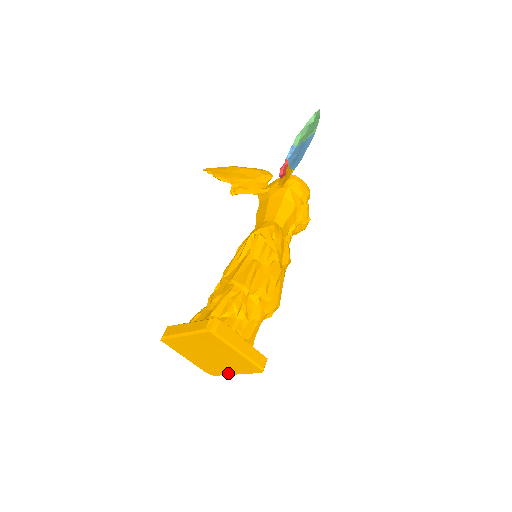
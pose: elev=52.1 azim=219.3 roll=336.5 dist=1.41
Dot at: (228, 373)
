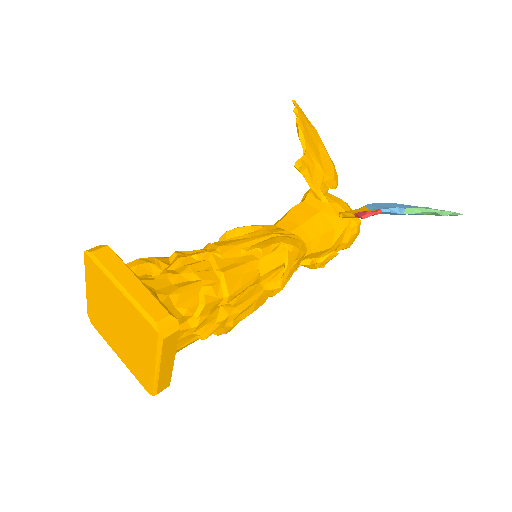
Dot at: (112, 345)
